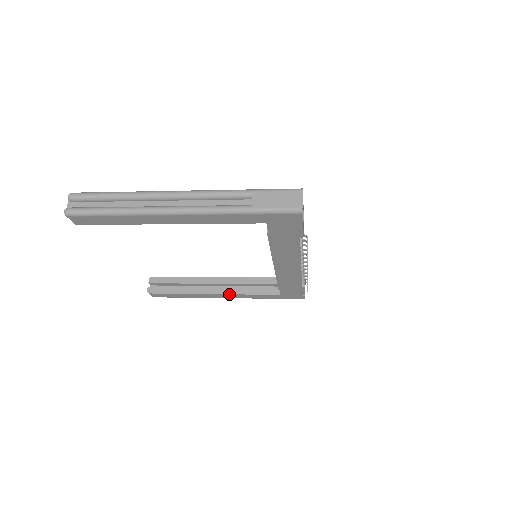
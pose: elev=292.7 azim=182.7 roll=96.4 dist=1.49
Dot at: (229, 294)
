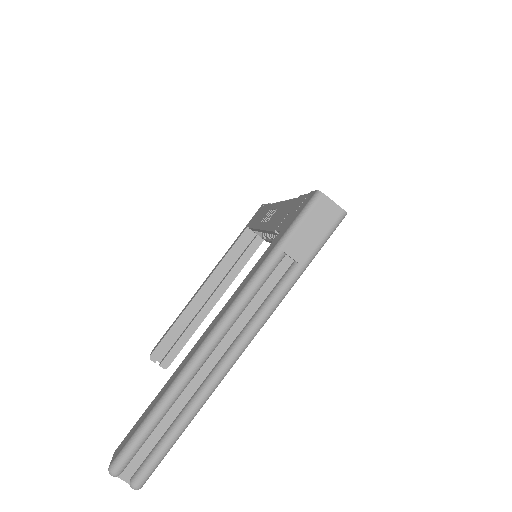
Dot at: occluded
